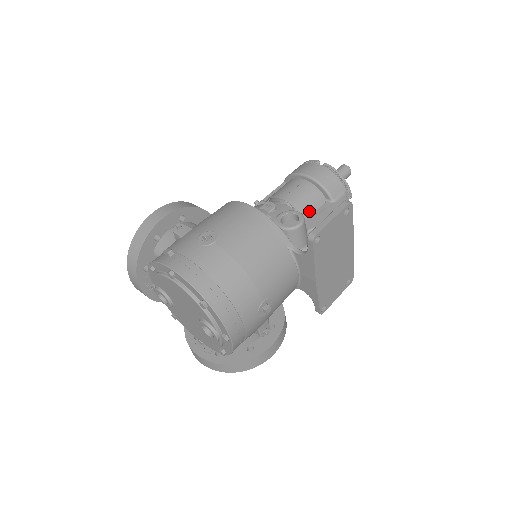
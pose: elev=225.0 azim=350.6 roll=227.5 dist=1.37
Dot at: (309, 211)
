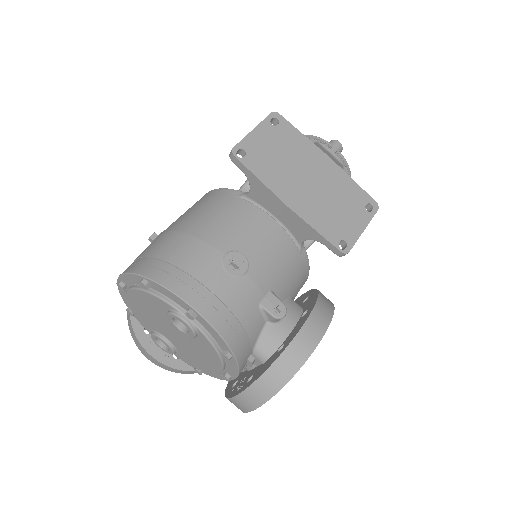
Dot at: occluded
